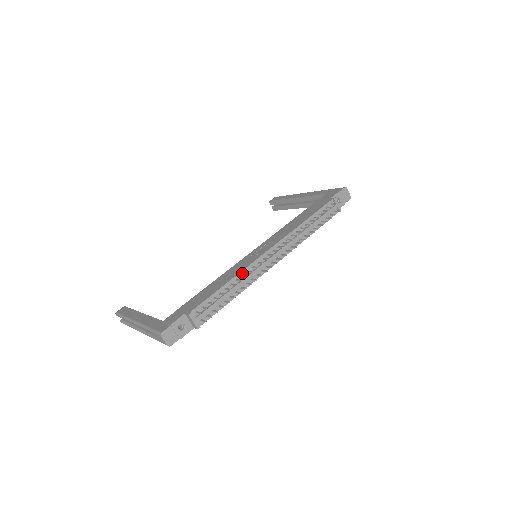
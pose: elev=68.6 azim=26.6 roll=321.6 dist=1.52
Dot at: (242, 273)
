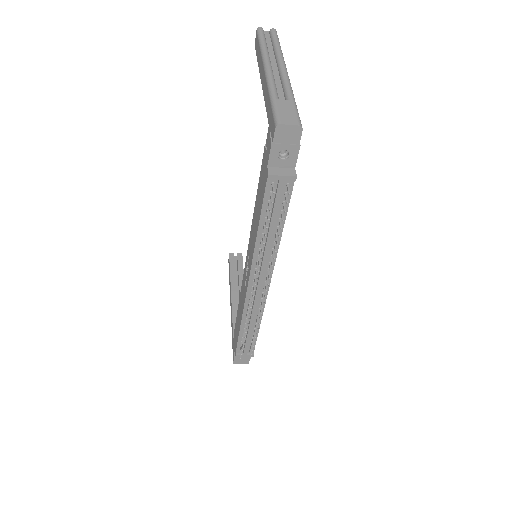
Dot at: (245, 313)
